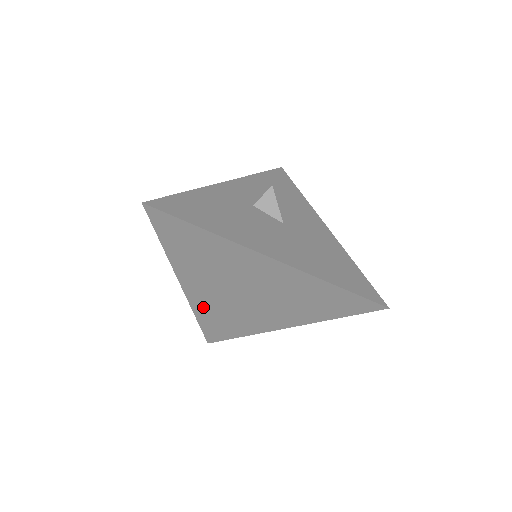
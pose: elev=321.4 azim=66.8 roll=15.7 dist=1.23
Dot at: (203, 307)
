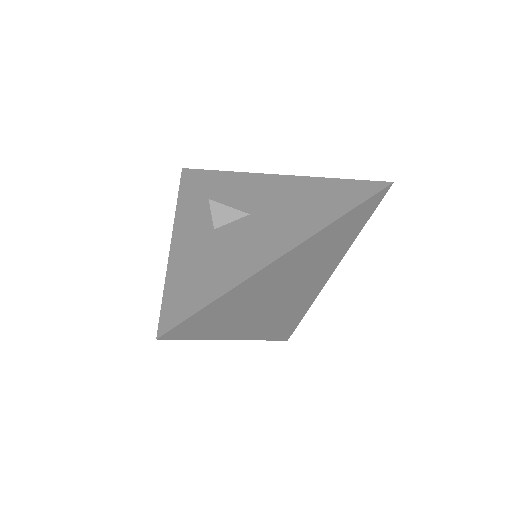
Dot at: (264, 330)
